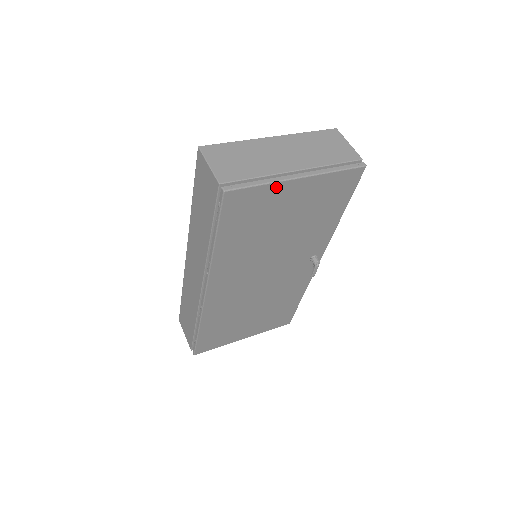
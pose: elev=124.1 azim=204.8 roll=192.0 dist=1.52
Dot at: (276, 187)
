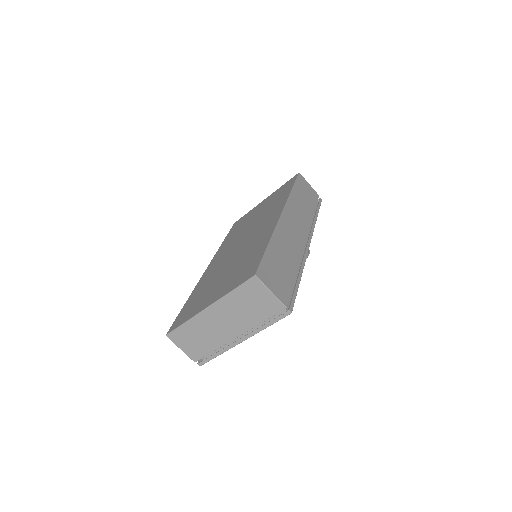
Dot at: occluded
